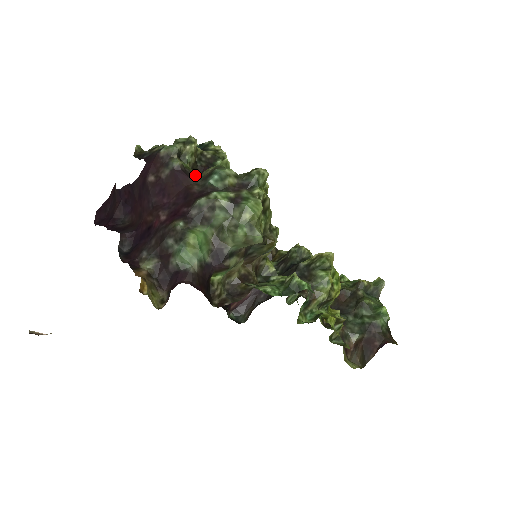
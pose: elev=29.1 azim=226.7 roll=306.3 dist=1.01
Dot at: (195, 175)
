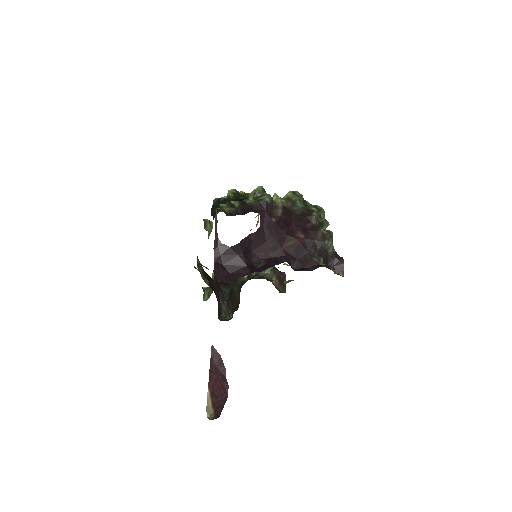
Dot at: occluded
